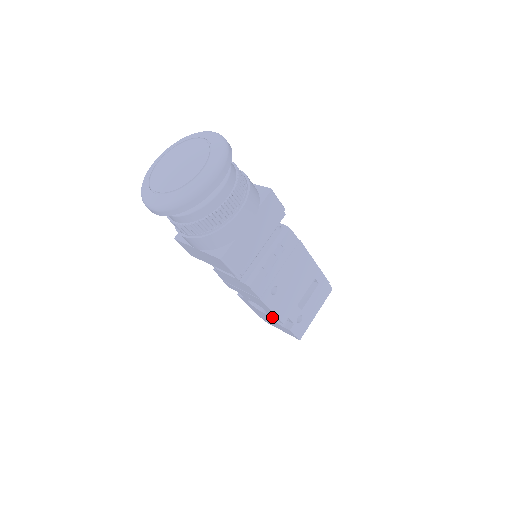
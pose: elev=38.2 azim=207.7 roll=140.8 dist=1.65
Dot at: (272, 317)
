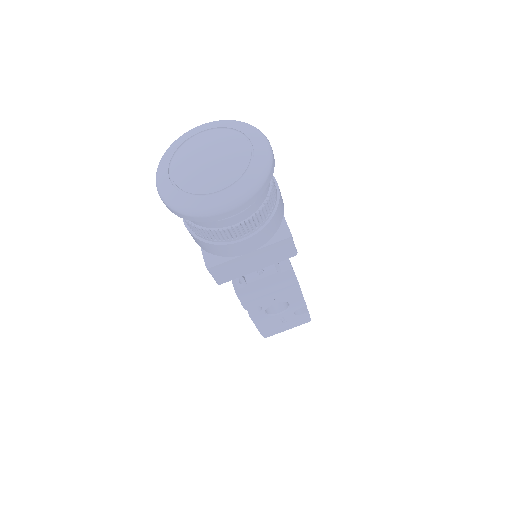
Dot at: (293, 309)
